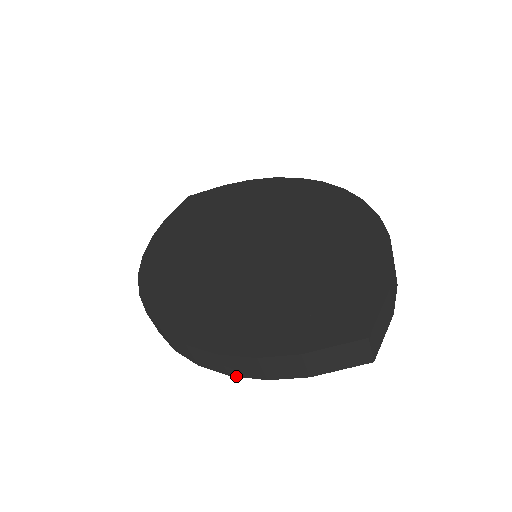
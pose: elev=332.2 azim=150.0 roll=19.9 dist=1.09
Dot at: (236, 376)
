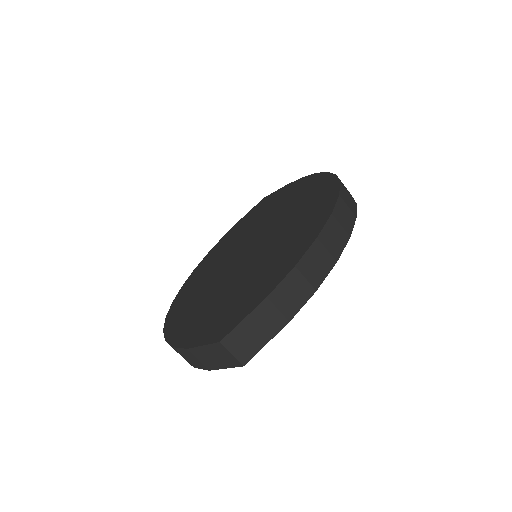
Dot at: occluded
